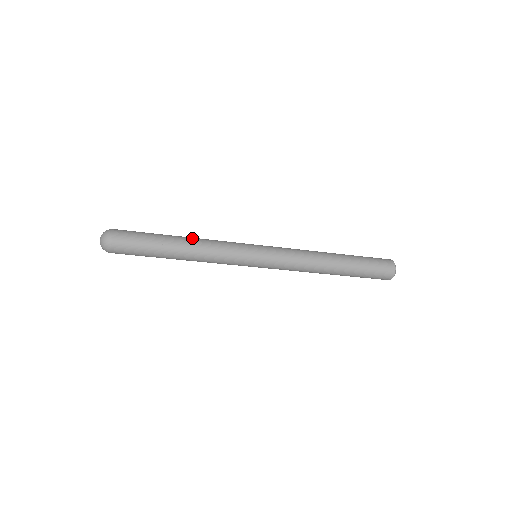
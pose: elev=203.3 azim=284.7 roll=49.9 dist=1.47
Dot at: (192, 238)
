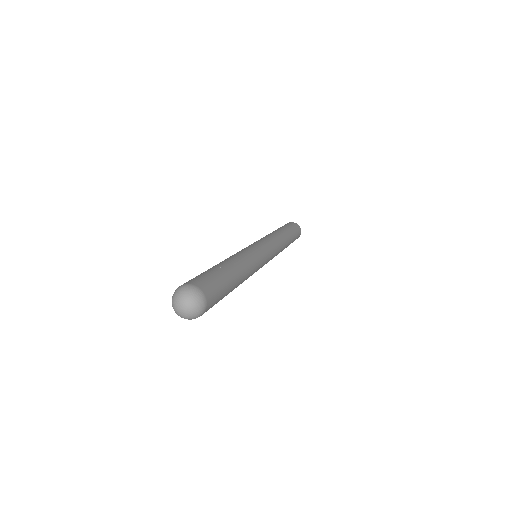
Dot at: (243, 266)
